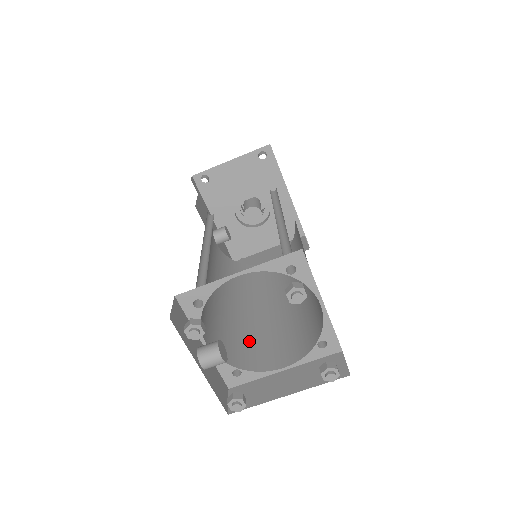
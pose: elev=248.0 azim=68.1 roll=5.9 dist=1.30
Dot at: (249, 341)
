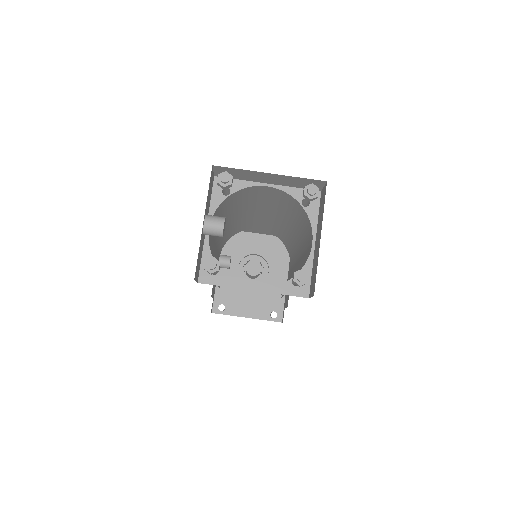
Dot at: occluded
